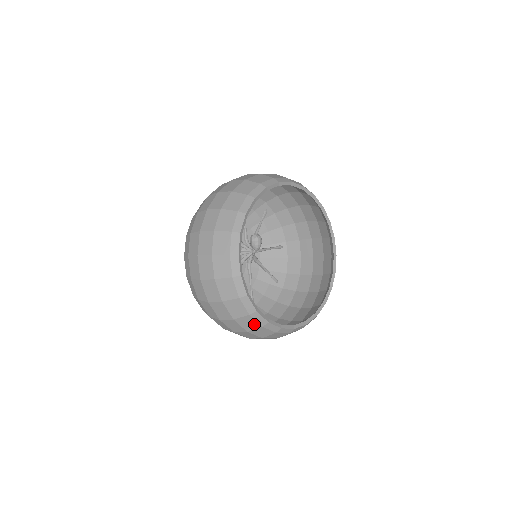
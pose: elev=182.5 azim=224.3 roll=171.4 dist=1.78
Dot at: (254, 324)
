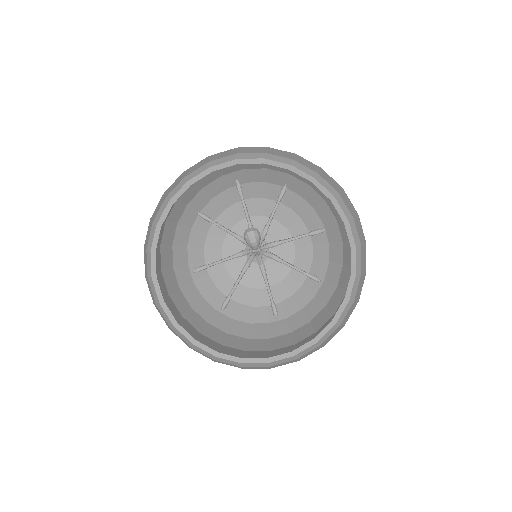
Dot at: (207, 356)
